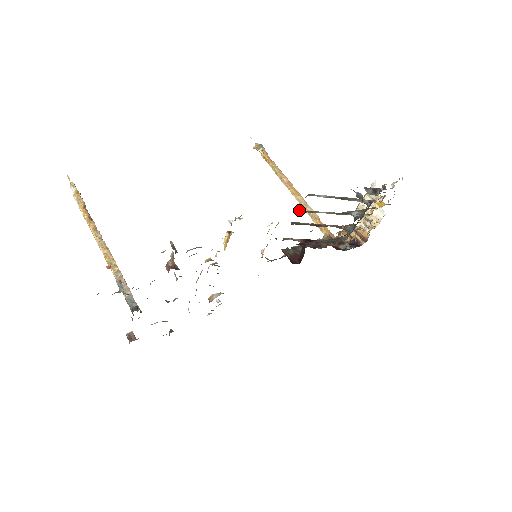
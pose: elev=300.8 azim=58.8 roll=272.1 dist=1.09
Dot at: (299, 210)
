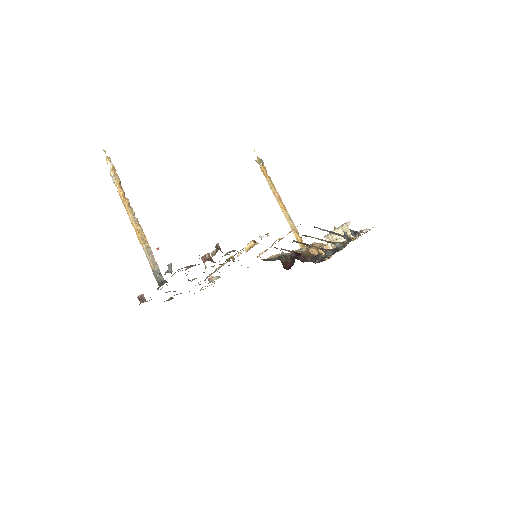
Dot at: occluded
